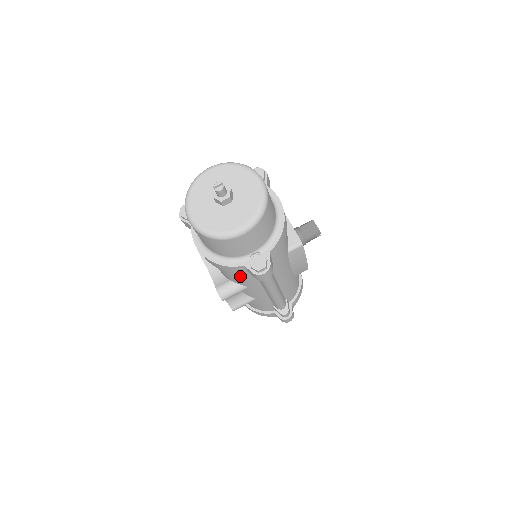
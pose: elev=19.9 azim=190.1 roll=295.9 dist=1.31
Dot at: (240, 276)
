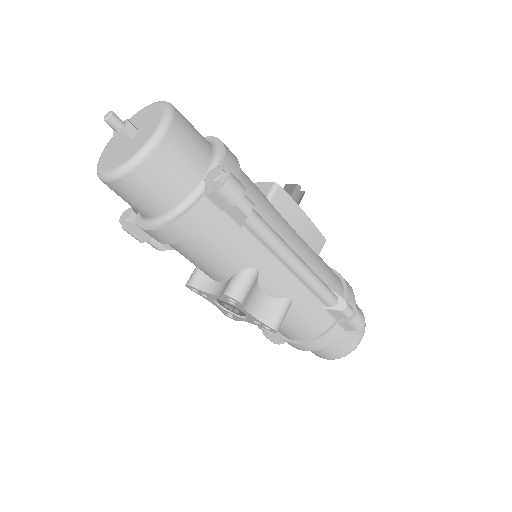
Dot at: (226, 240)
